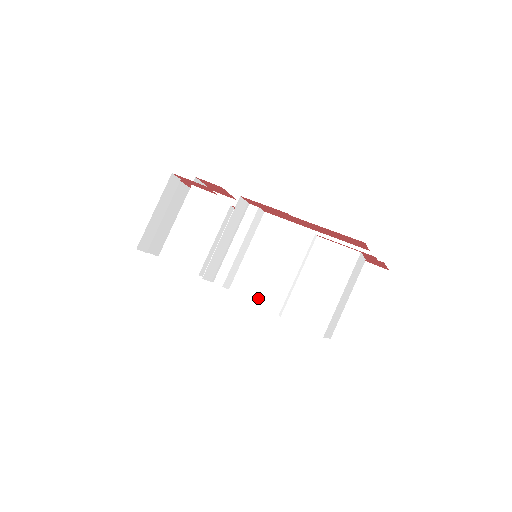
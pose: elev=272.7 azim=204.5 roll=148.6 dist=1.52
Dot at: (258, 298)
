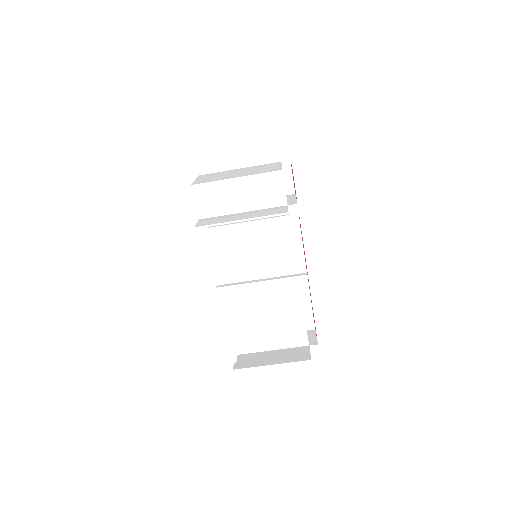
Dot at: (224, 267)
